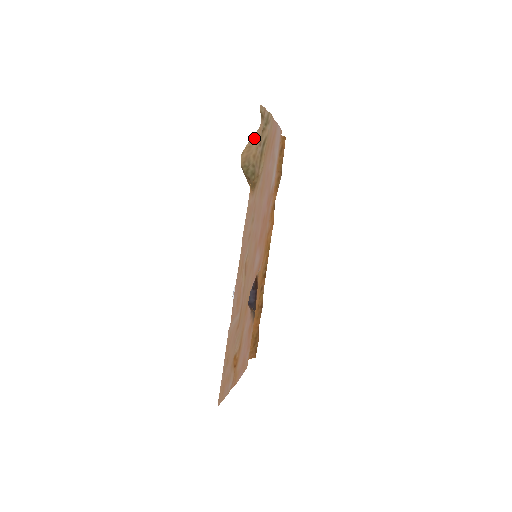
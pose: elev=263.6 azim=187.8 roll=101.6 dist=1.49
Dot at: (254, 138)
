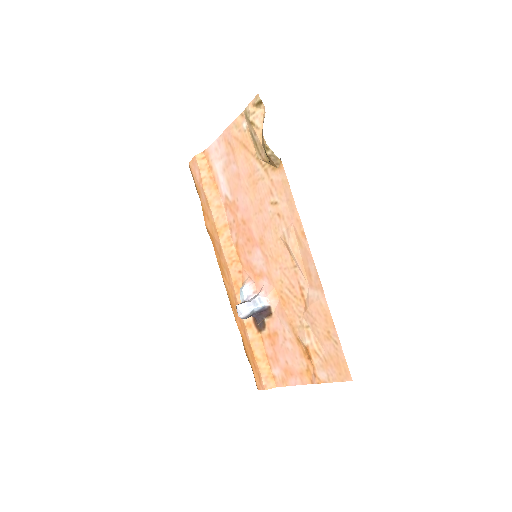
Dot at: (263, 122)
